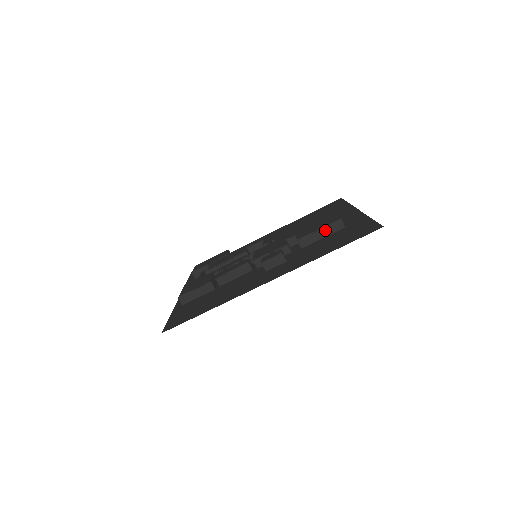
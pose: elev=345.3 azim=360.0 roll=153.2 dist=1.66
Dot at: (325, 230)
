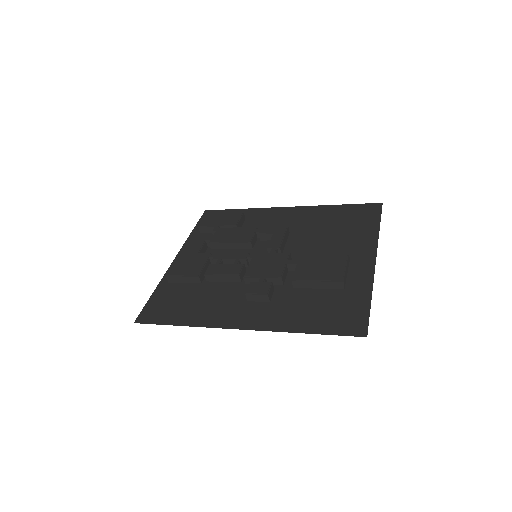
Dot at: (323, 283)
